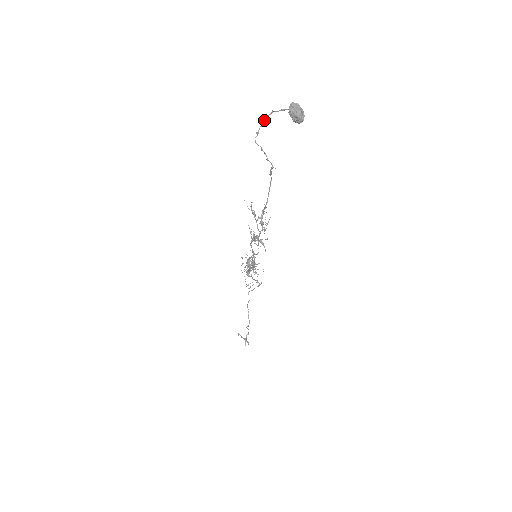
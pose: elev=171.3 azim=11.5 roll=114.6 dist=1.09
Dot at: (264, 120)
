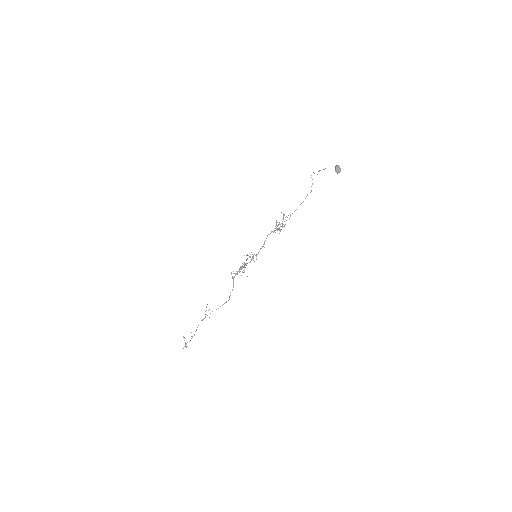
Dot at: (318, 171)
